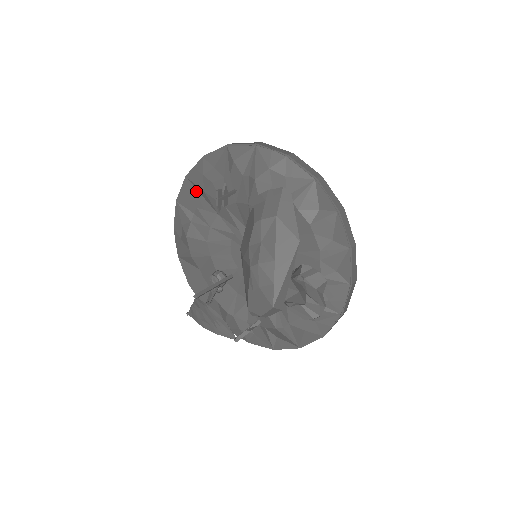
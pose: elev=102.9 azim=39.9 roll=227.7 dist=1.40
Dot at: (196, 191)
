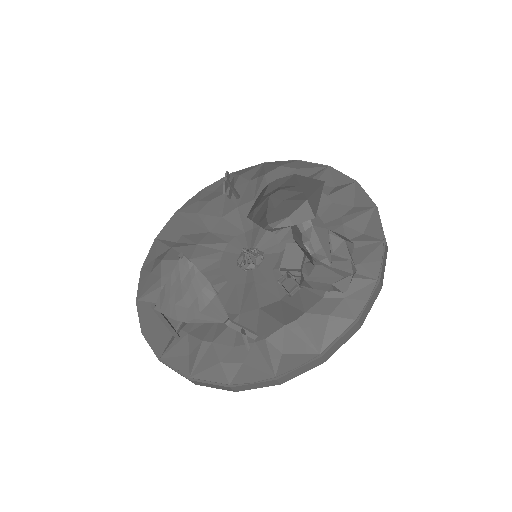
Dot at: (185, 220)
